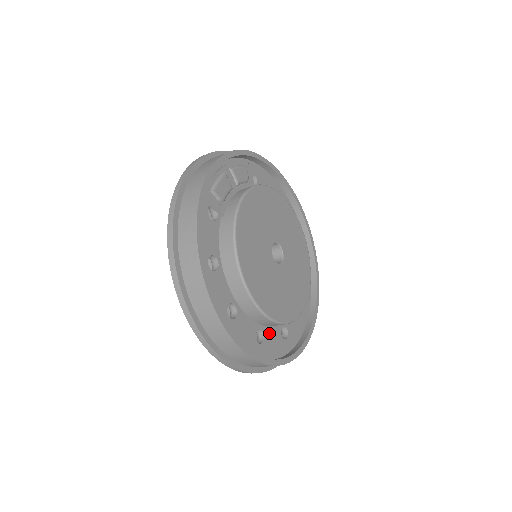
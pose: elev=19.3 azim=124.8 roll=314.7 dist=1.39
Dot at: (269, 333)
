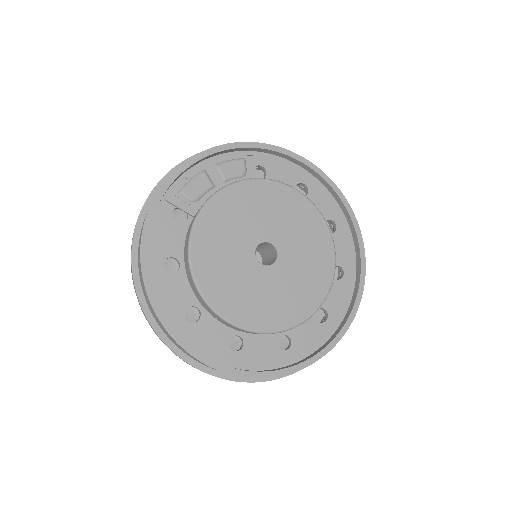
Dot at: (254, 341)
